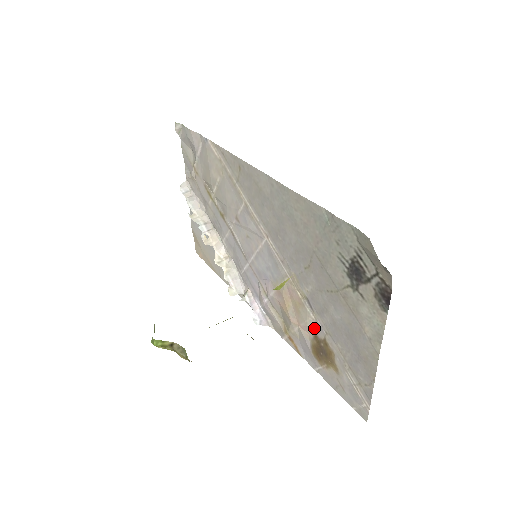
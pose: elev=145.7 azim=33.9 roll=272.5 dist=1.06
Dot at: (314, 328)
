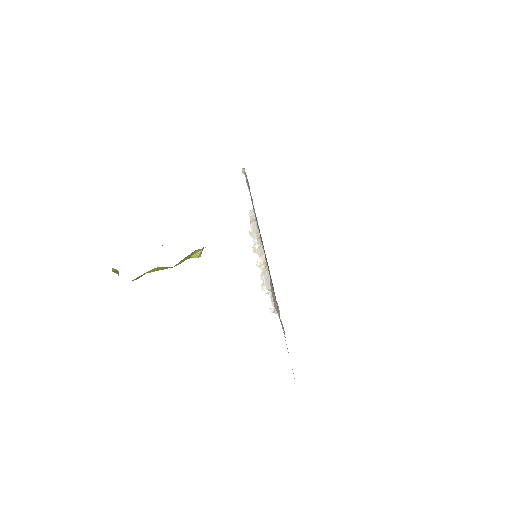
Dot at: occluded
